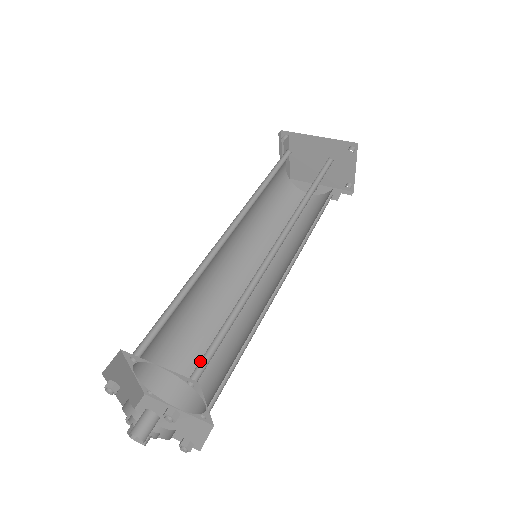
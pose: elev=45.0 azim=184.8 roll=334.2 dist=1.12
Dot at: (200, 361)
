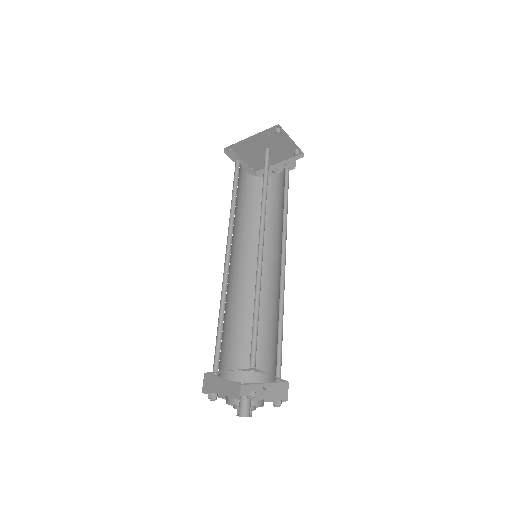
Dot at: (251, 353)
